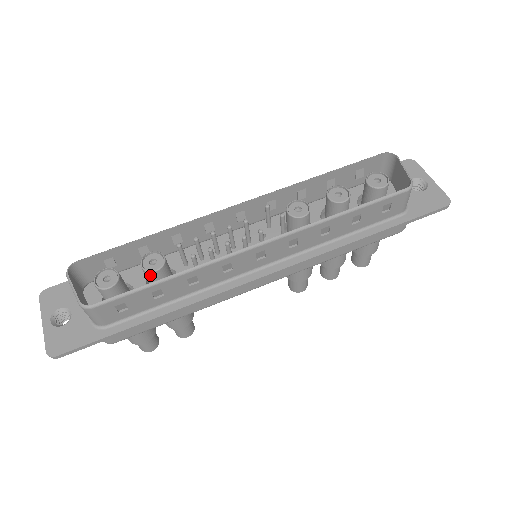
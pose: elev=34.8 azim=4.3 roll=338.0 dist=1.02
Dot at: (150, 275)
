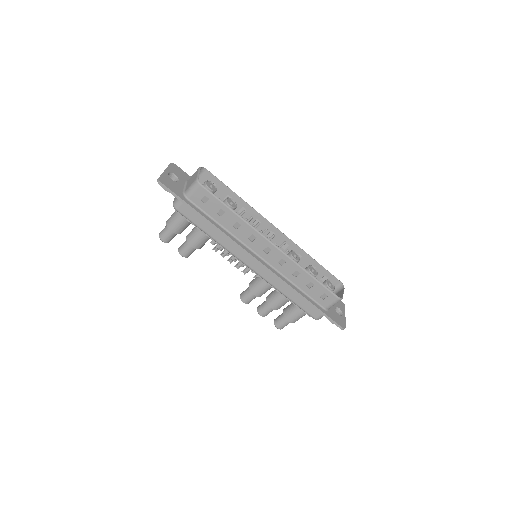
Dot at: occluded
